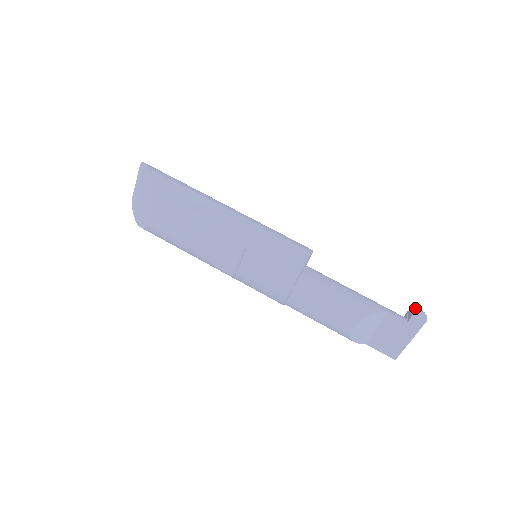
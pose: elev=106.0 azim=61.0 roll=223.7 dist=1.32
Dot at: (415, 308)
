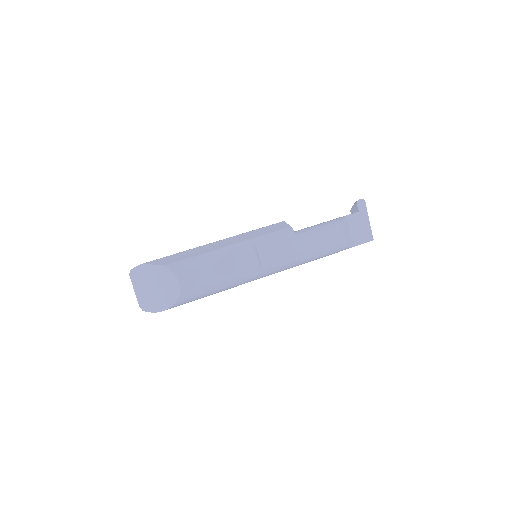
Dot at: (353, 205)
